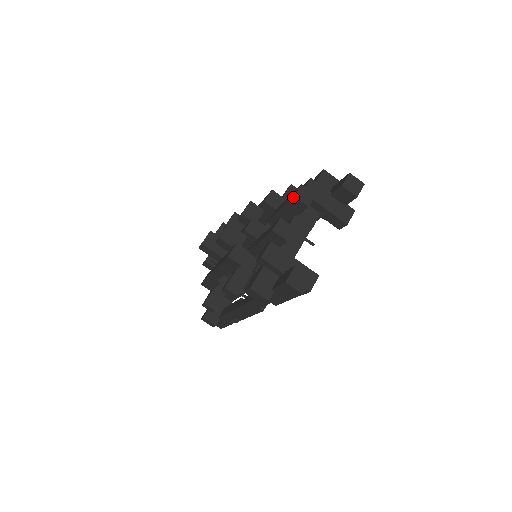
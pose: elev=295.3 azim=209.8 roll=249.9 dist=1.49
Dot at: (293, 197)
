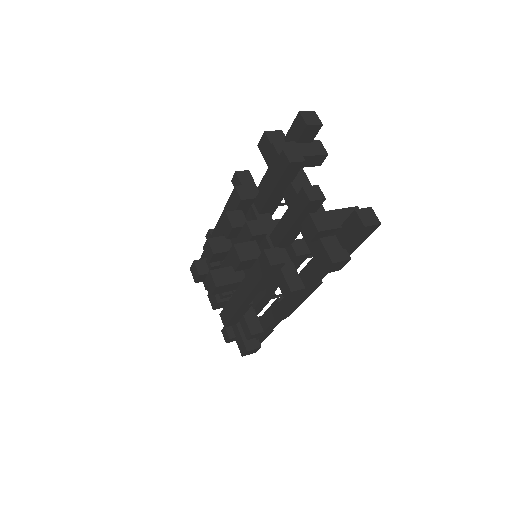
Dot at: (288, 164)
